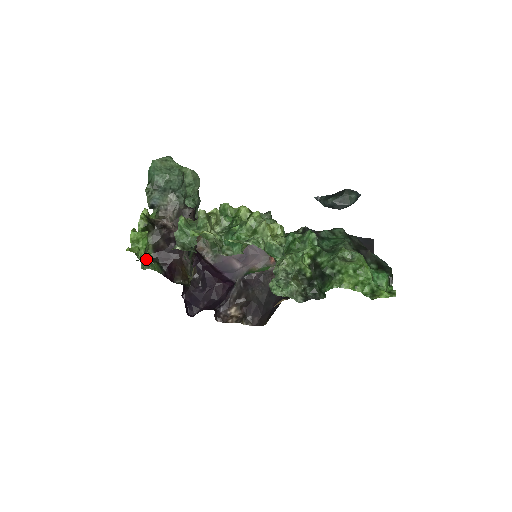
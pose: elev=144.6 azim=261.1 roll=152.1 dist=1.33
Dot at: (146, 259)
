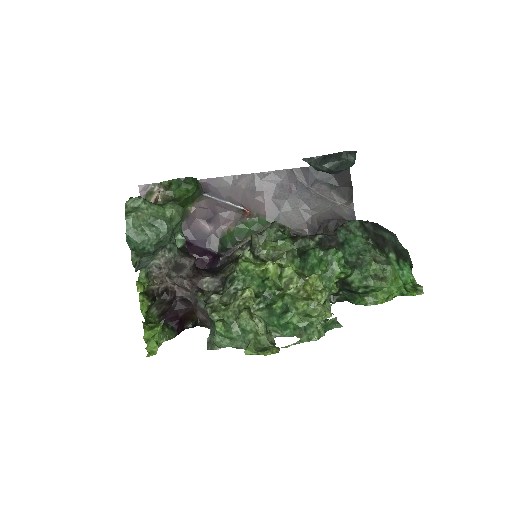
Dot at: occluded
